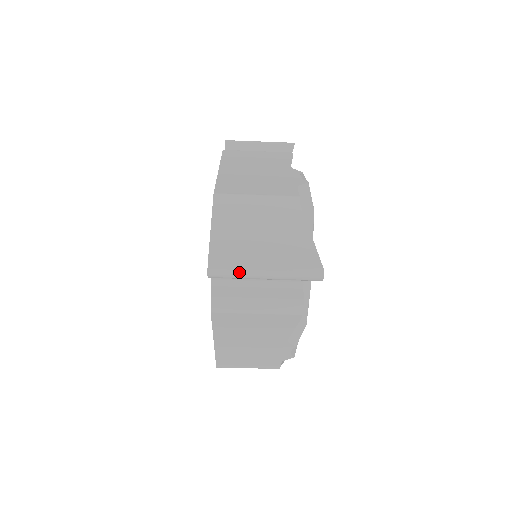
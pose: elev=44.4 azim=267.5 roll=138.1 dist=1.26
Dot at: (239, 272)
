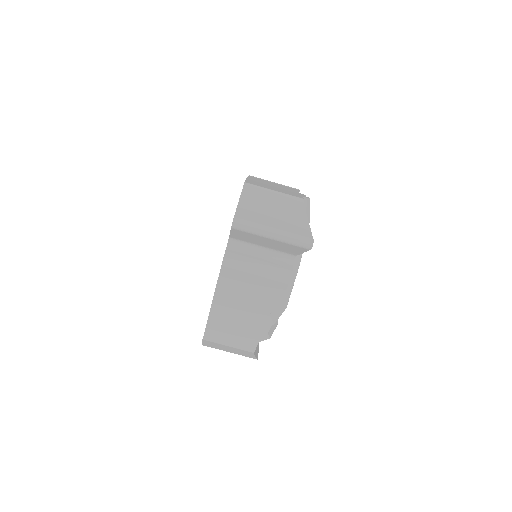
Dot at: (254, 228)
